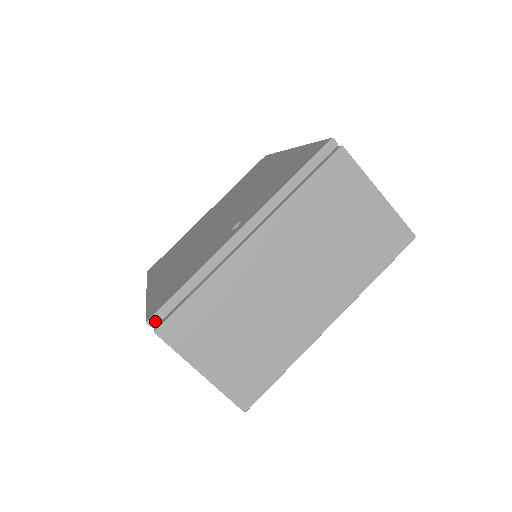
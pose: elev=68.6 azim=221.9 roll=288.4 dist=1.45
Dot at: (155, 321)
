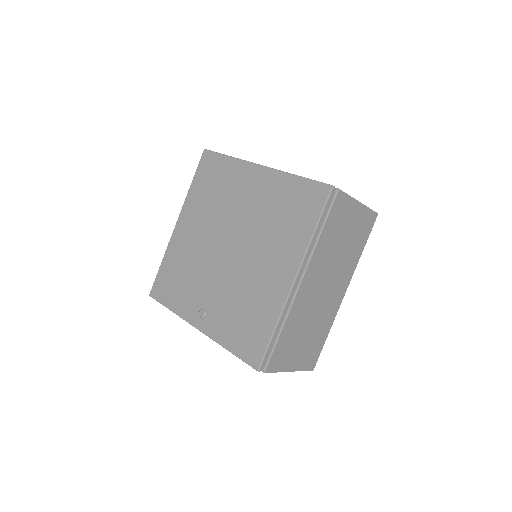
Dot at: occluded
